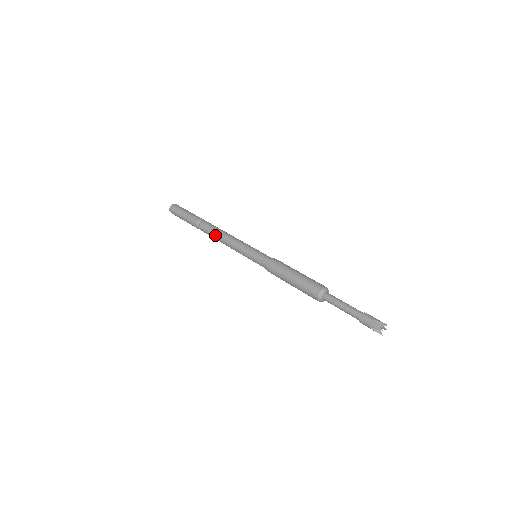
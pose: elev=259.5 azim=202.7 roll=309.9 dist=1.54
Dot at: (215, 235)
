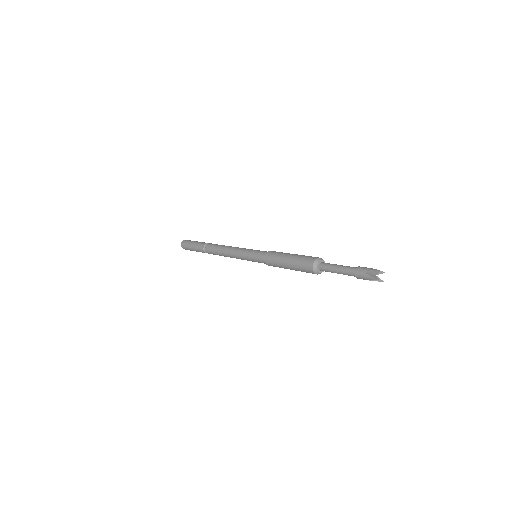
Dot at: (221, 247)
